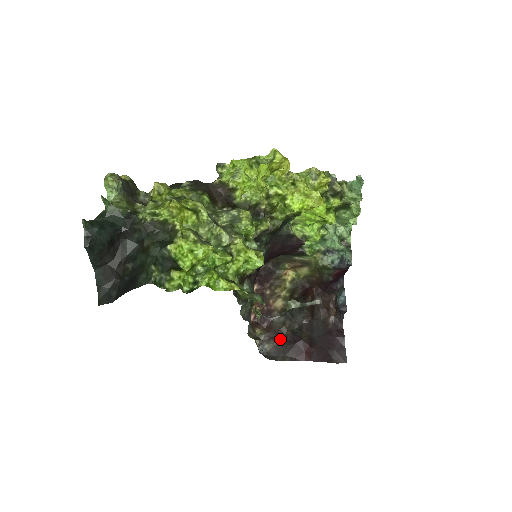
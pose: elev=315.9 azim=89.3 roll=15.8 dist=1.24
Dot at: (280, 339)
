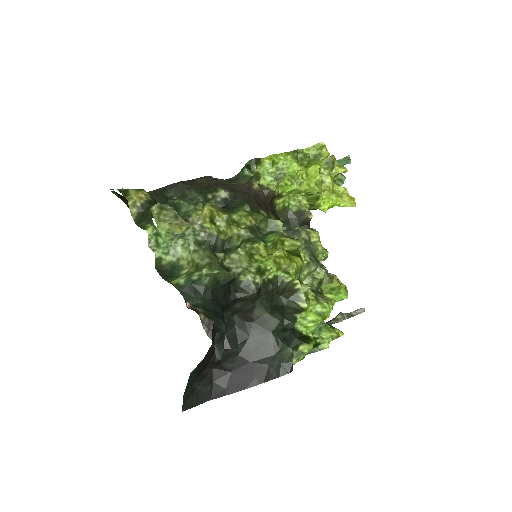
Dot at: occluded
